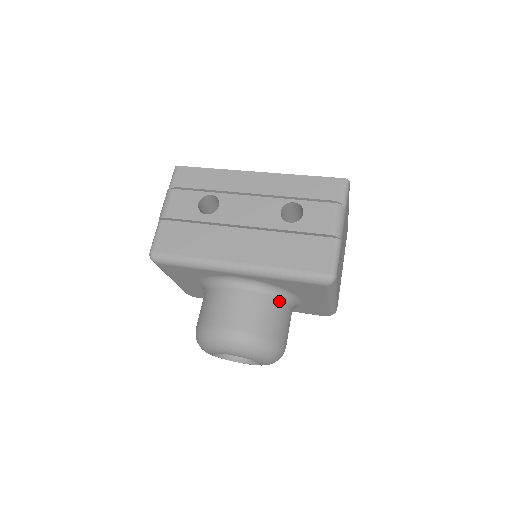
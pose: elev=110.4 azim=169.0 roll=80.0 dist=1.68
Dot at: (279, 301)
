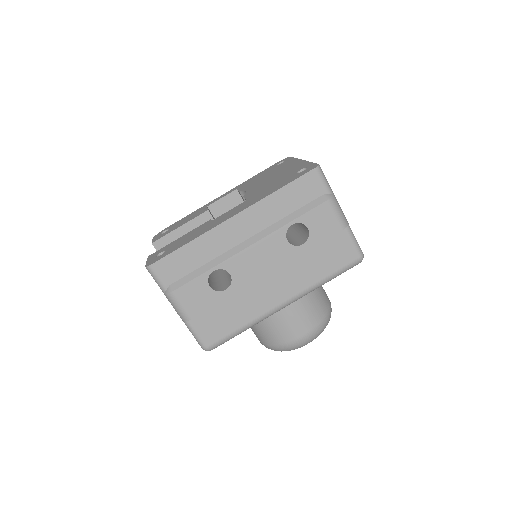
Dot at: occluded
